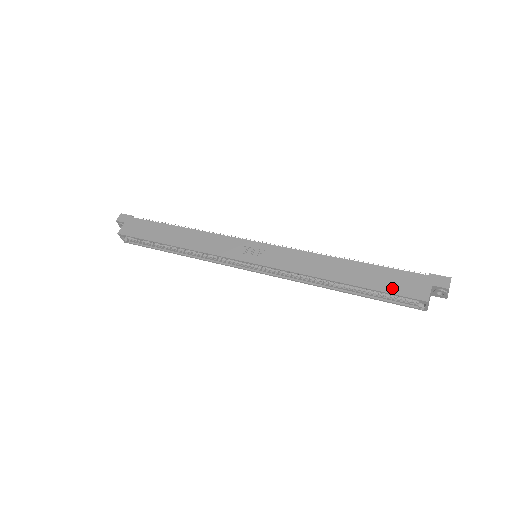
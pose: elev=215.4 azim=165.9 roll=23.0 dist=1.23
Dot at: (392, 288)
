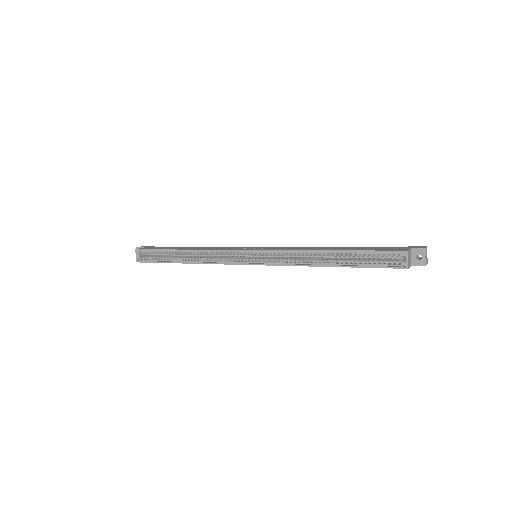
Dot at: (376, 249)
